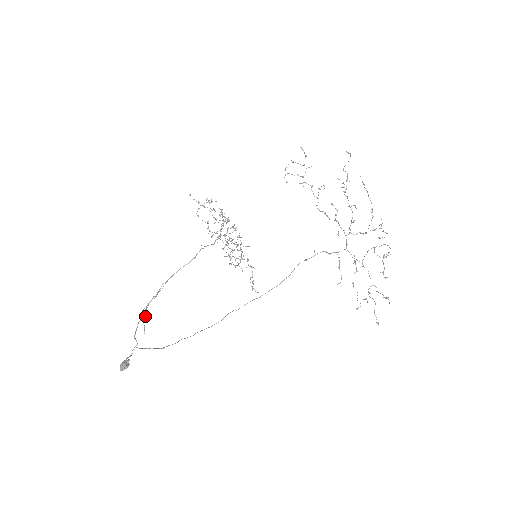
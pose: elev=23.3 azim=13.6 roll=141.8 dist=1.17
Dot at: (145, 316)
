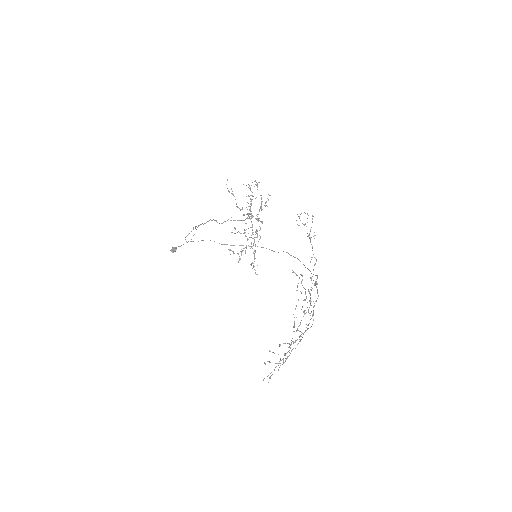
Dot at: occluded
